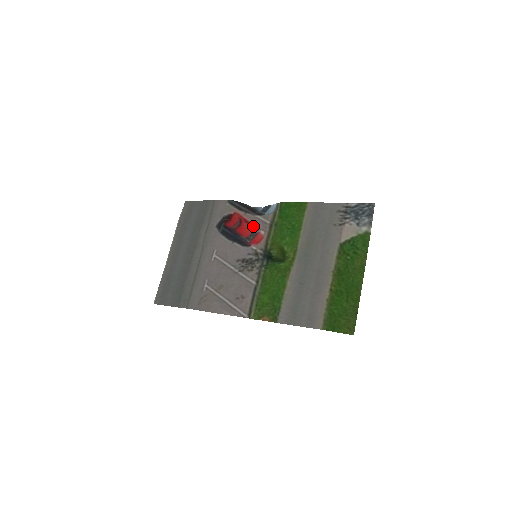
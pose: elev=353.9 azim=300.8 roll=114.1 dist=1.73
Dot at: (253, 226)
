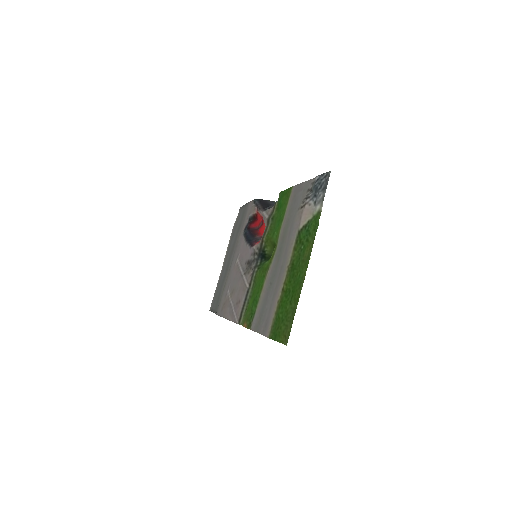
Dot at: occluded
